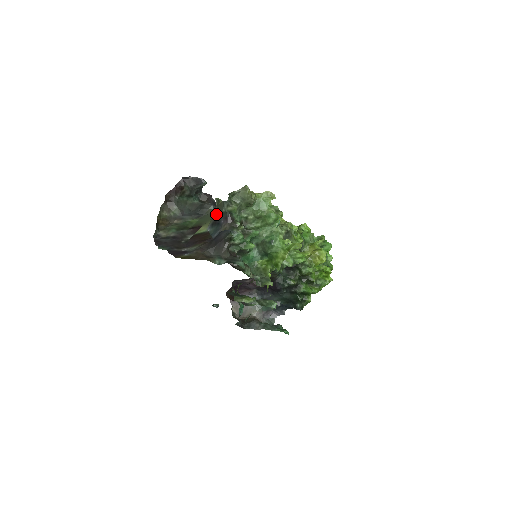
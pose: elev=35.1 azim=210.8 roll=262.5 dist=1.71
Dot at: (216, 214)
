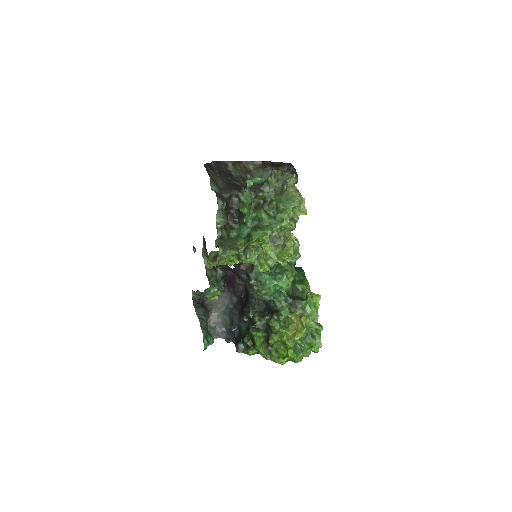
Dot at: occluded
